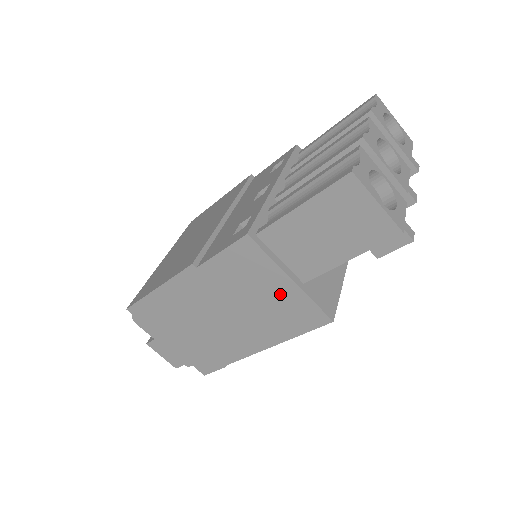
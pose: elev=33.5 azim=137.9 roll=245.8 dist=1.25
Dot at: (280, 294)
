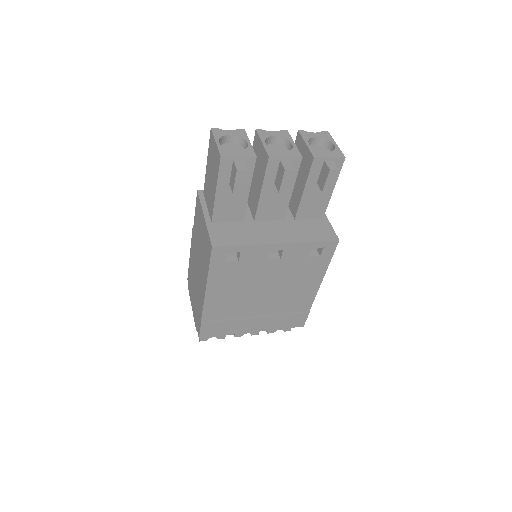
Dot at: (204, 232)
